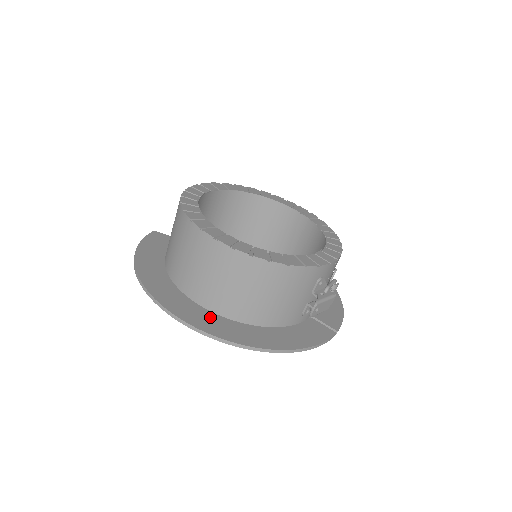
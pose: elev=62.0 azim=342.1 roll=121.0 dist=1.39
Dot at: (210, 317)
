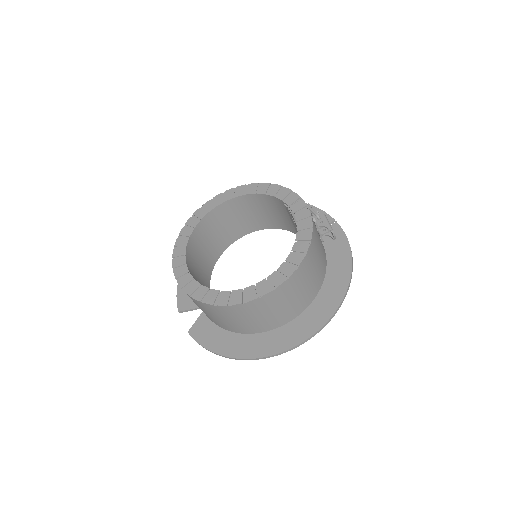
Dot at: (311, 313)
